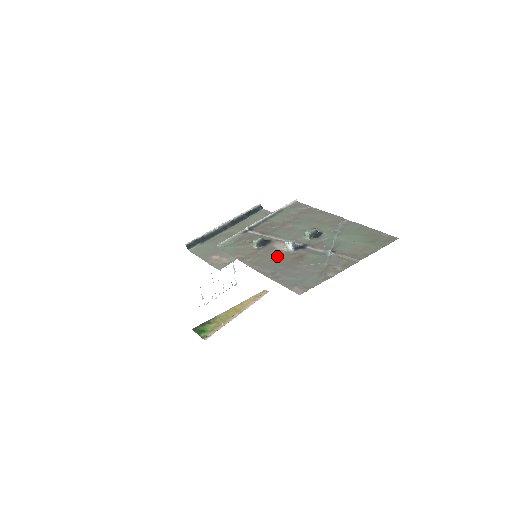
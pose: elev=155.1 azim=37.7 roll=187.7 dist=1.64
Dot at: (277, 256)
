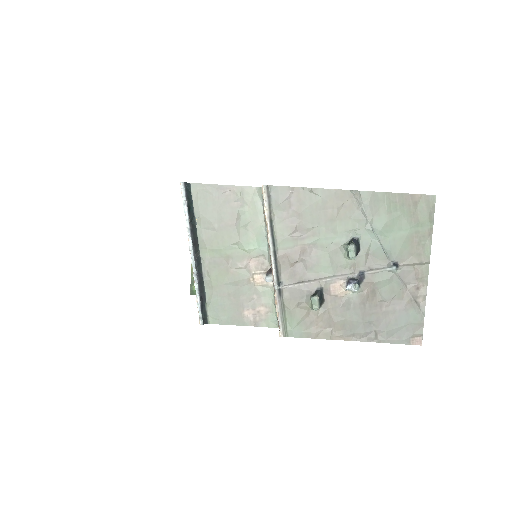
Dot at: (352, 308)
